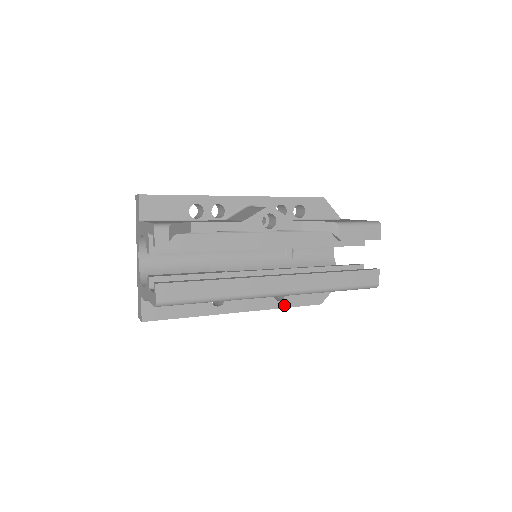
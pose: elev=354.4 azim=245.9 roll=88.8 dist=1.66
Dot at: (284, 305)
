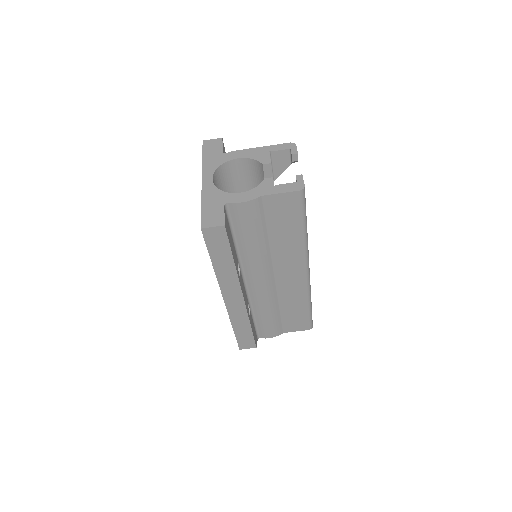
Dot at: (250, 323)
